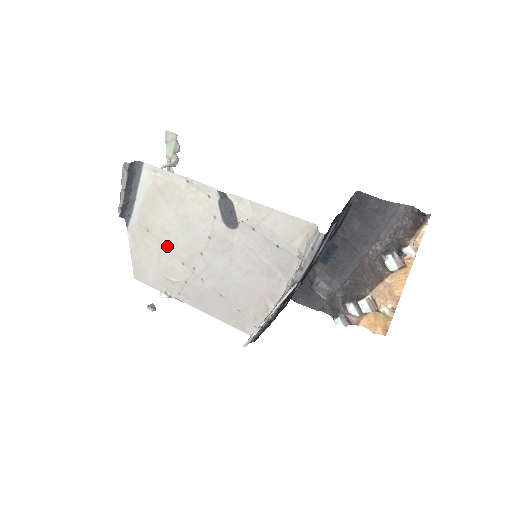
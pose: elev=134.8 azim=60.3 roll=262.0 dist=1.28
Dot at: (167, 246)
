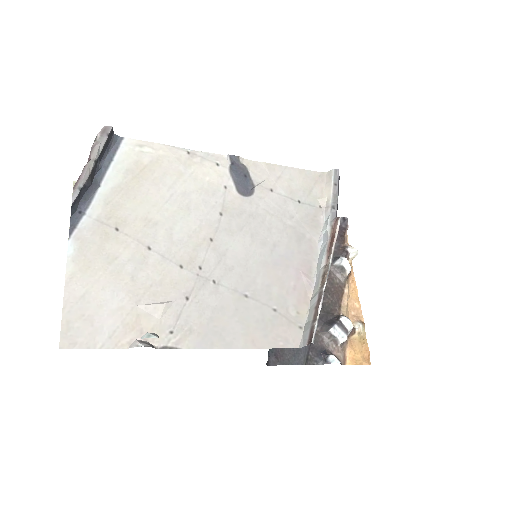
Dot at: (153, 245)
